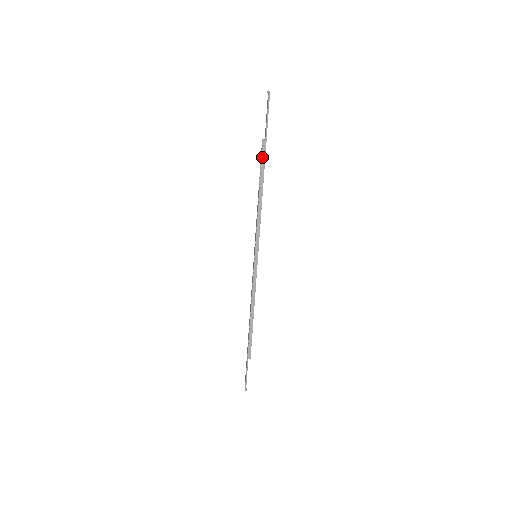
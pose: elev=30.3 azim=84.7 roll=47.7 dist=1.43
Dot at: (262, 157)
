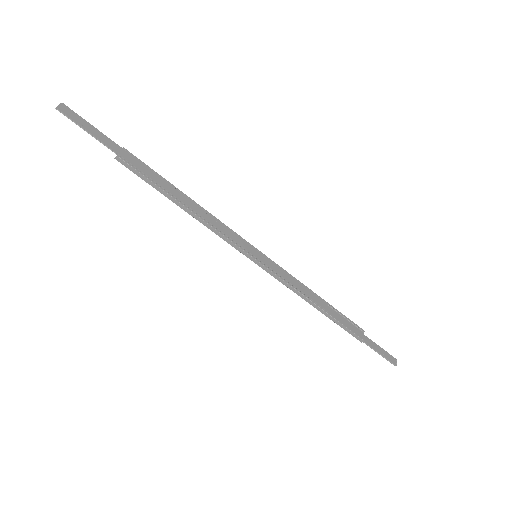
Dot at: (136, 174)
